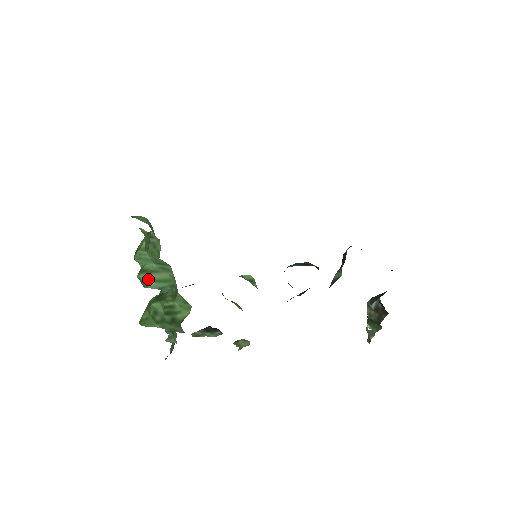
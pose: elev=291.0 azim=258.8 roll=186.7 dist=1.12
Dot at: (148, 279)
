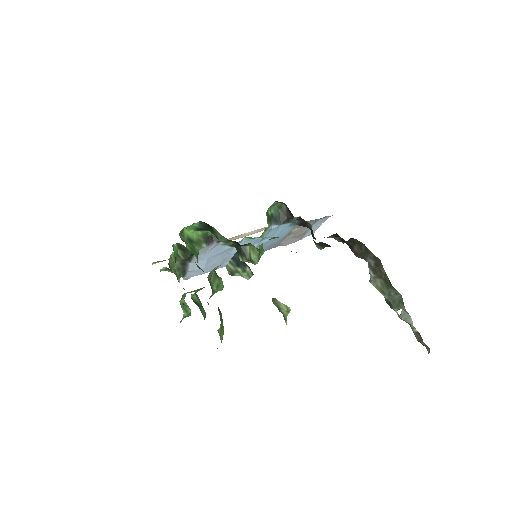
Dot at: occluded
